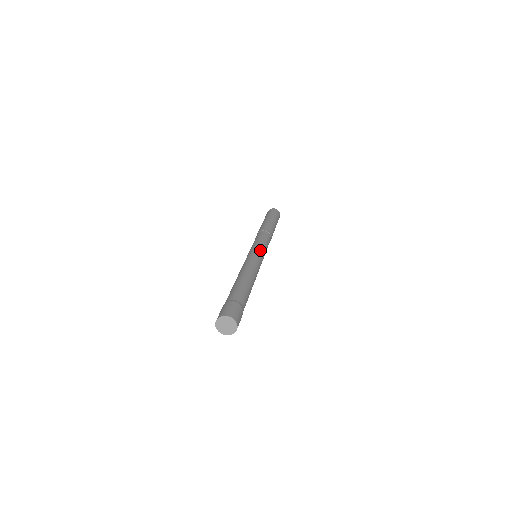
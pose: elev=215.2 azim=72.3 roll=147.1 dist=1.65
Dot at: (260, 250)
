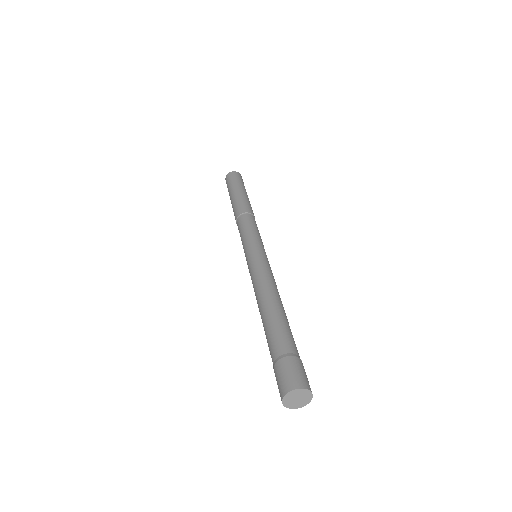
Dot at: occluded
